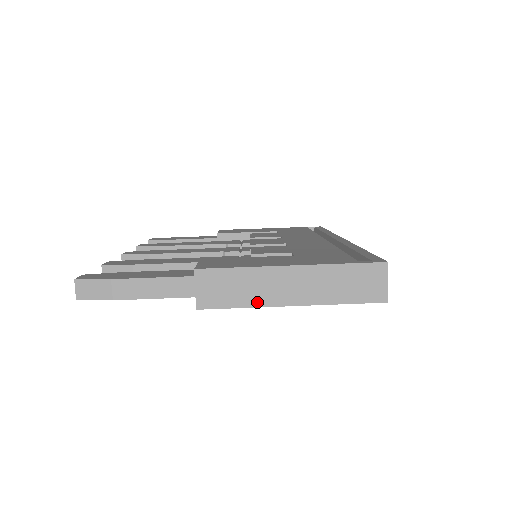
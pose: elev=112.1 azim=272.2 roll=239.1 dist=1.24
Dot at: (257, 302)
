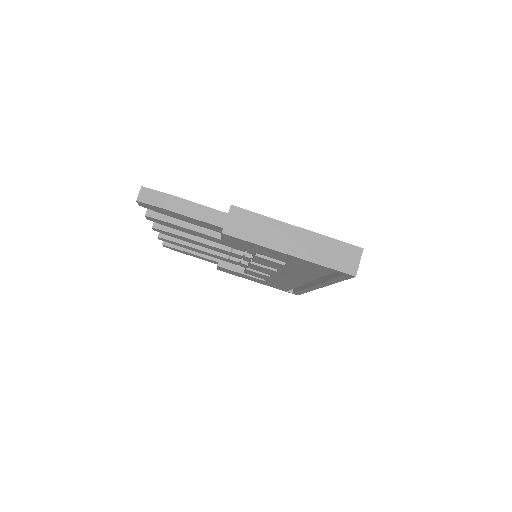
Dot at: (266, 243)
